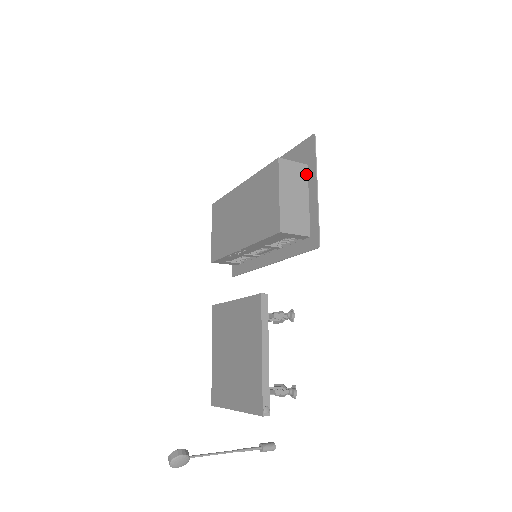
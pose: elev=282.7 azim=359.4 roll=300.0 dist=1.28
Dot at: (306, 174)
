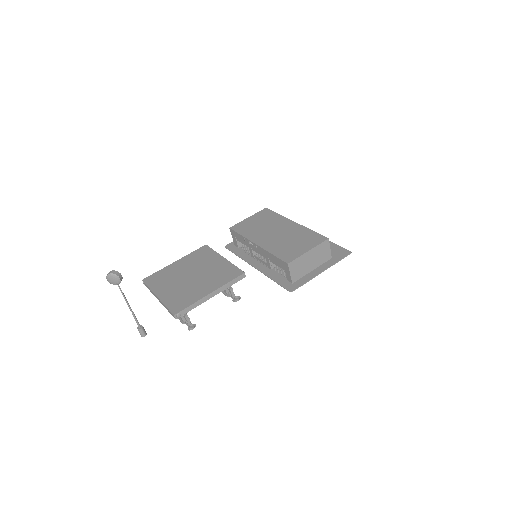
Dot at: (326, 260)
